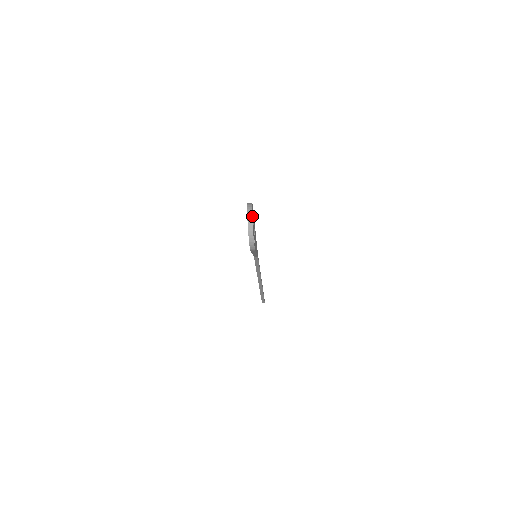
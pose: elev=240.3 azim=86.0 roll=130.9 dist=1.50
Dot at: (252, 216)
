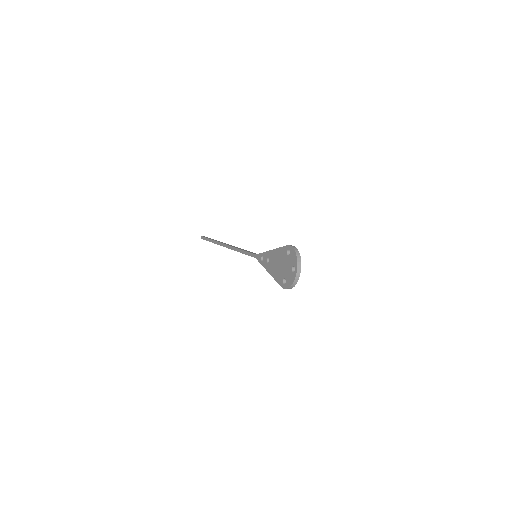
Dot at: (299, 268)
